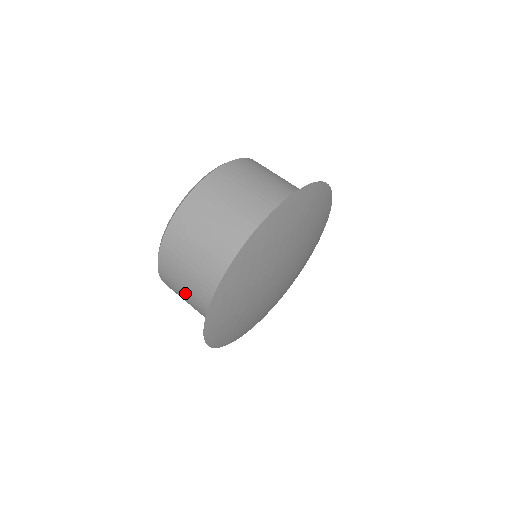
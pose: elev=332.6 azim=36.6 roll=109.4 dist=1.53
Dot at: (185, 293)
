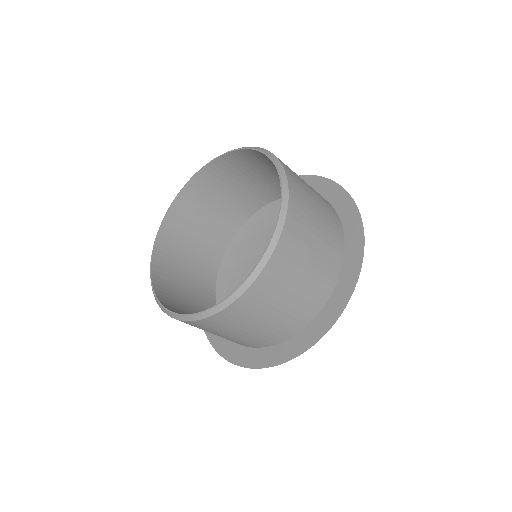
Dot at: (227, 335)
